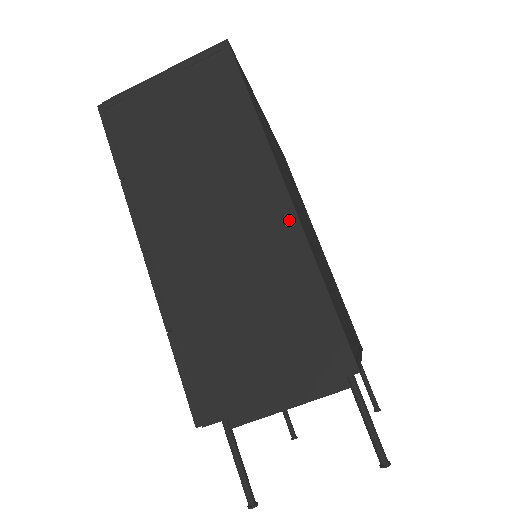
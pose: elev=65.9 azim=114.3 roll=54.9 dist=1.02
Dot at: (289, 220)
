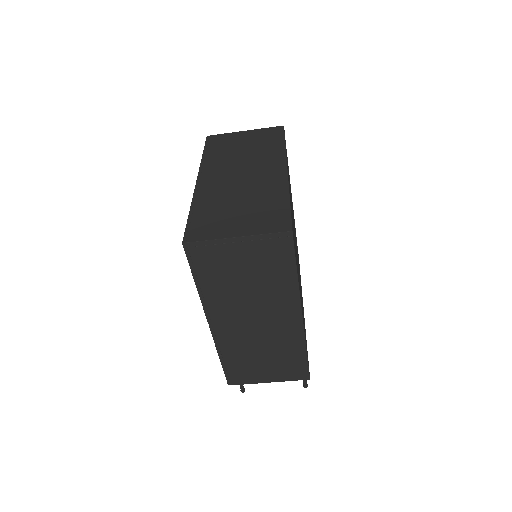
Dot at: (299, 328)
